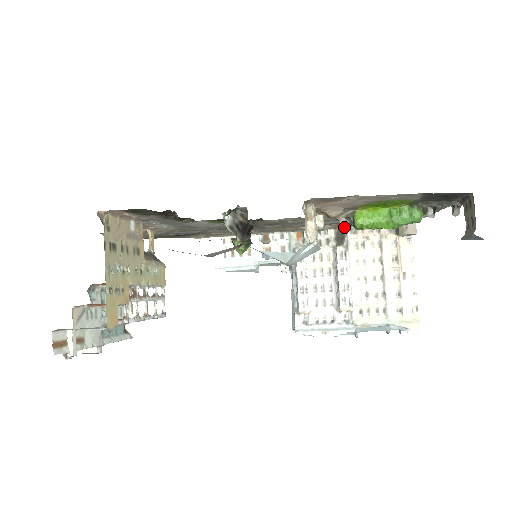
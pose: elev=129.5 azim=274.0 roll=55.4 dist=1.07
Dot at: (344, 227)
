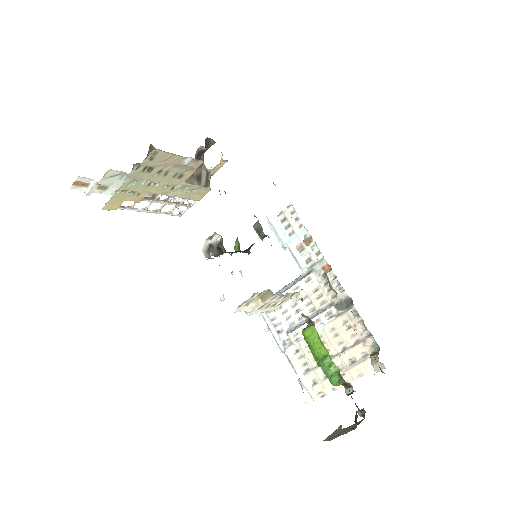
Dot at: (353, 304)
